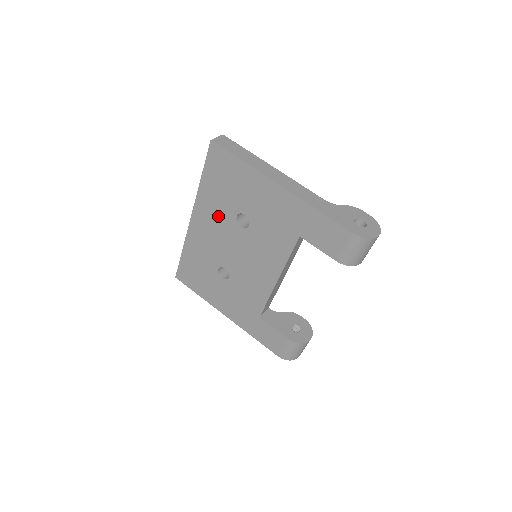
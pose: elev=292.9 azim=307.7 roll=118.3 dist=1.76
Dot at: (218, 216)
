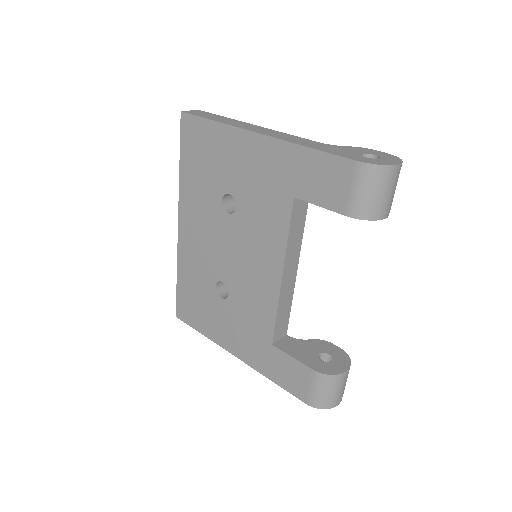
Dot at: (203, 209)
